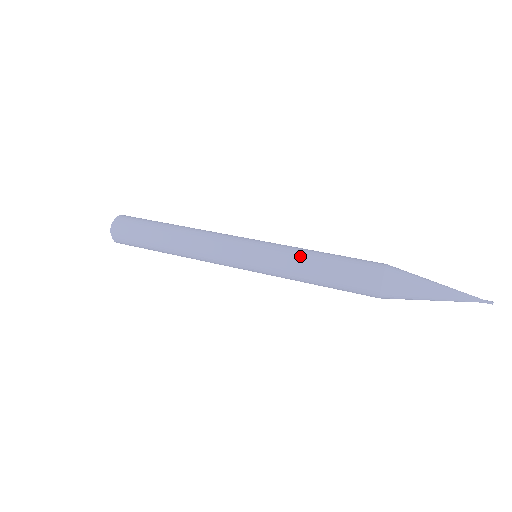
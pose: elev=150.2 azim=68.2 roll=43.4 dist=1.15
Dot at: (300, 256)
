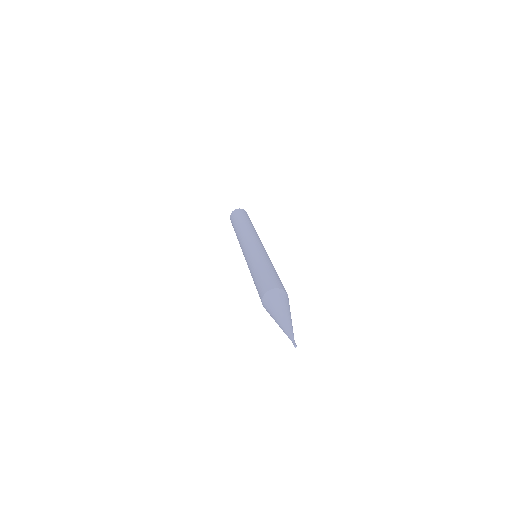
Dot at: (267, 260)
